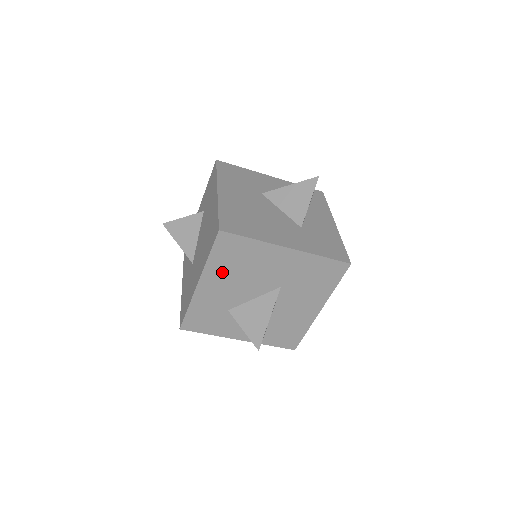
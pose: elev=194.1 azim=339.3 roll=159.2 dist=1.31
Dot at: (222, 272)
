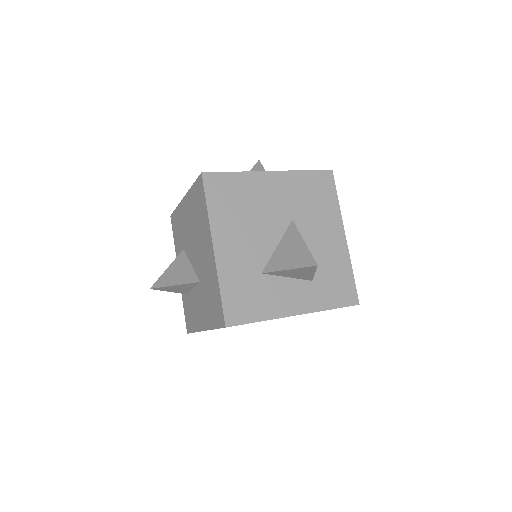
Dot at: (229, 222)
